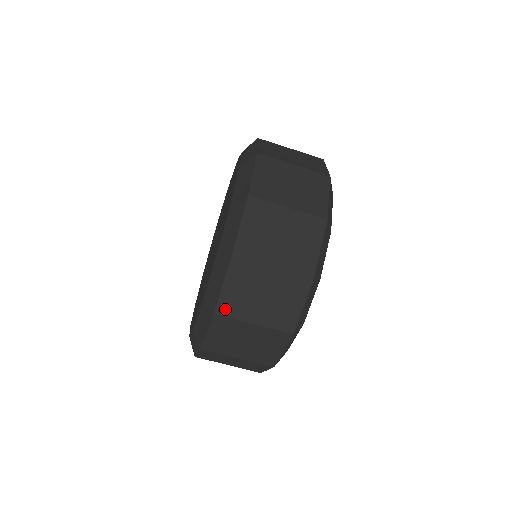
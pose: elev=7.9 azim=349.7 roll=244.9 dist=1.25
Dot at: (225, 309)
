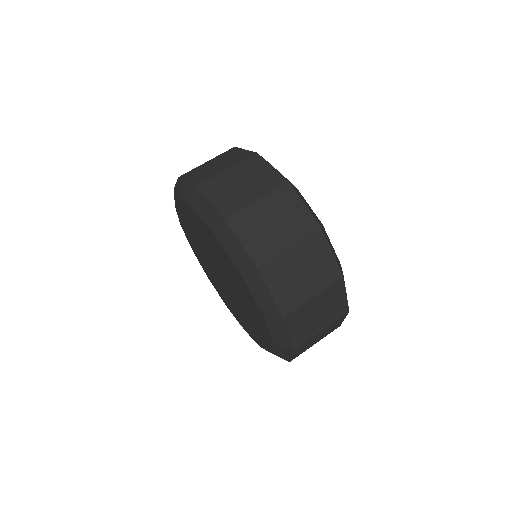
Dot at: (228, 211)
